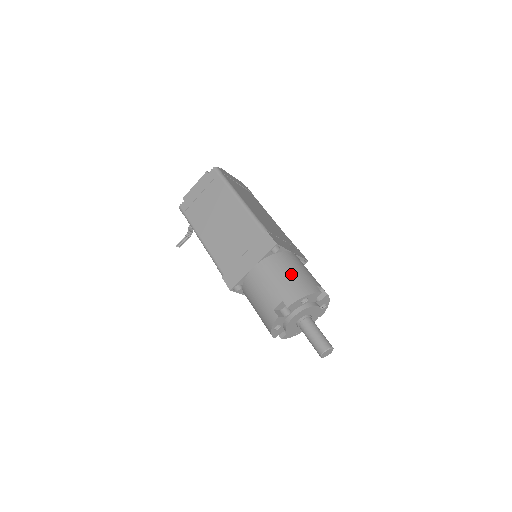
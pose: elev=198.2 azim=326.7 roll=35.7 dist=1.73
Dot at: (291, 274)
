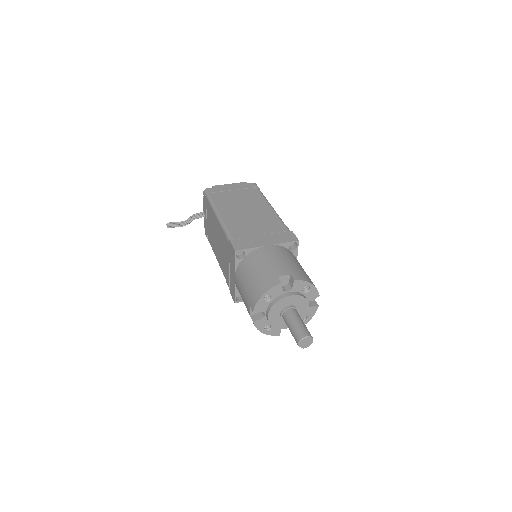
Dot at: (301, 267)
